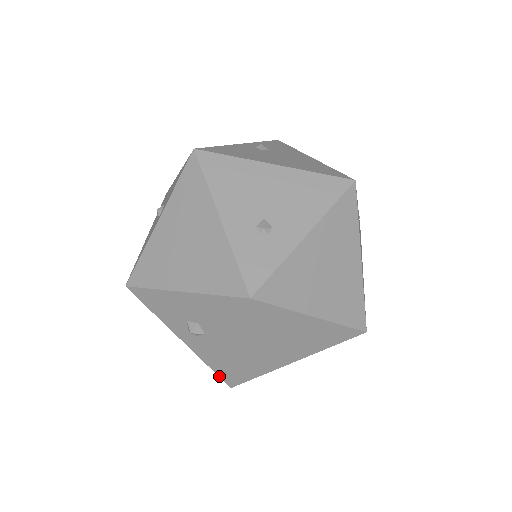
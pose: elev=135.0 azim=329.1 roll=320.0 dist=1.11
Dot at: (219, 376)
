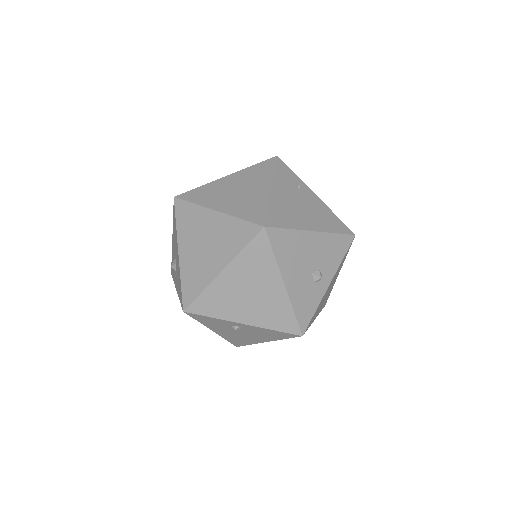
Dot at: (181, 305)
